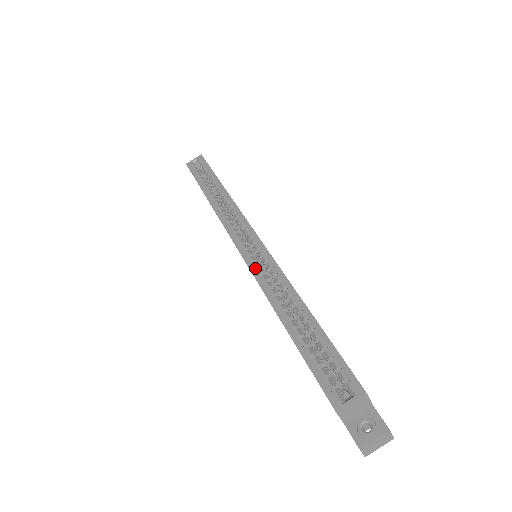
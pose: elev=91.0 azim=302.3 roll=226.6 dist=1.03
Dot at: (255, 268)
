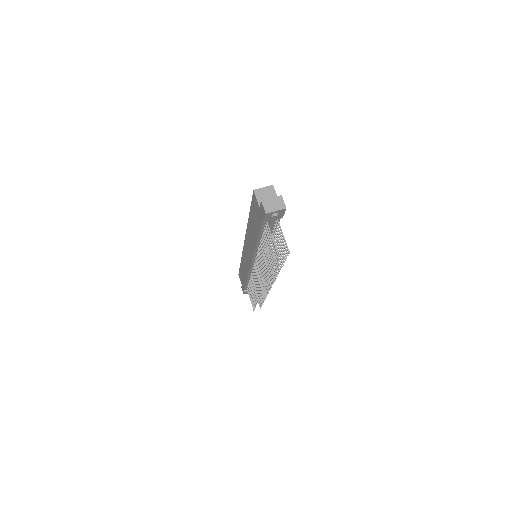
Dot at: occluded
